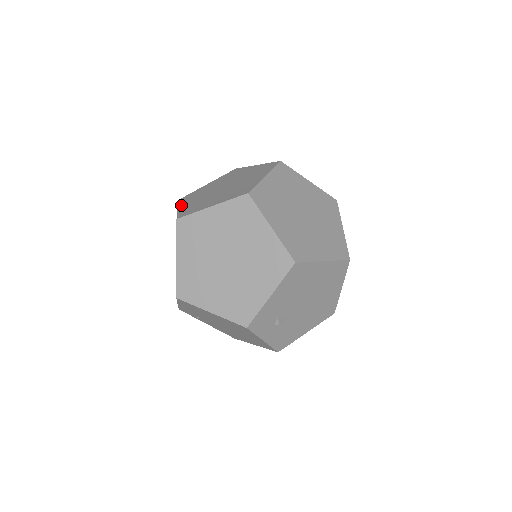
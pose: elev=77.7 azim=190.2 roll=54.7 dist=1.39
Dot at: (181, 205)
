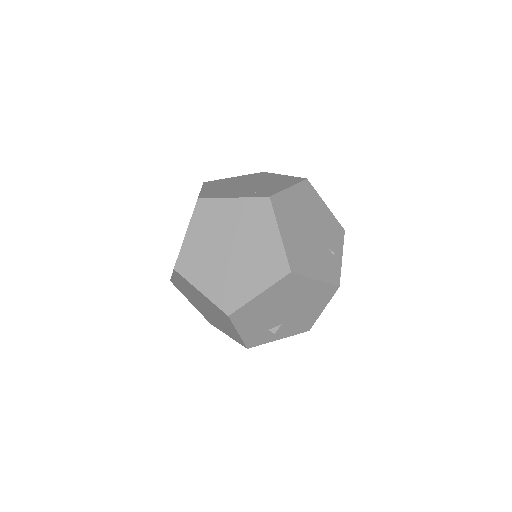
Dot at: occluded
